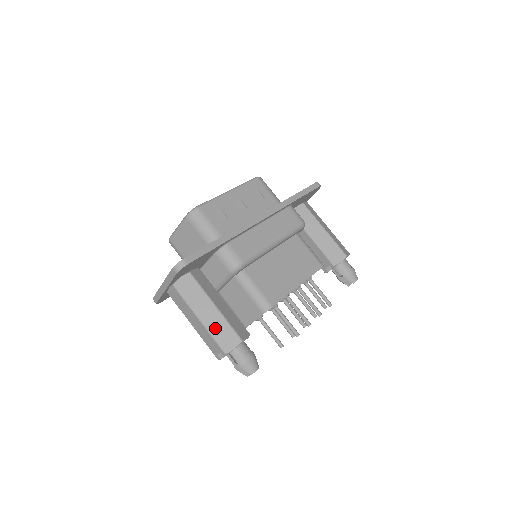
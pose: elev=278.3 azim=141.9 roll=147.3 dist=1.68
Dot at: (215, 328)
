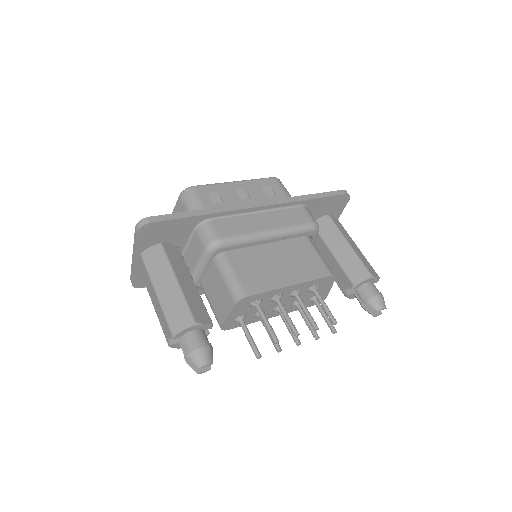
Dot at: (169, 303)
